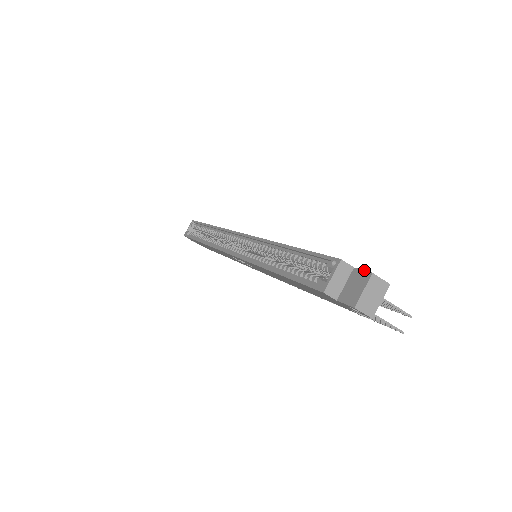
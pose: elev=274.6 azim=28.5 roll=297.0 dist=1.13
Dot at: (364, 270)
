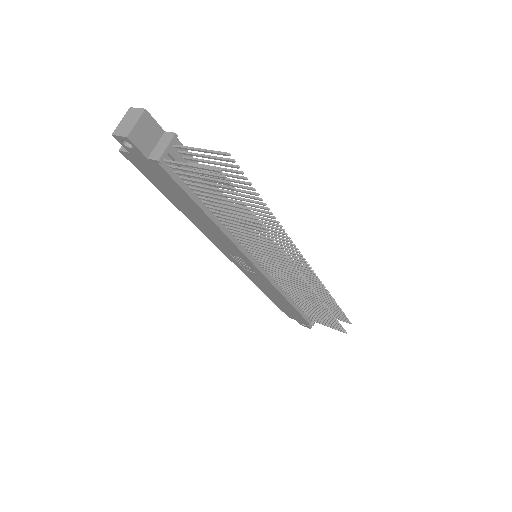
Dot at: occluded
